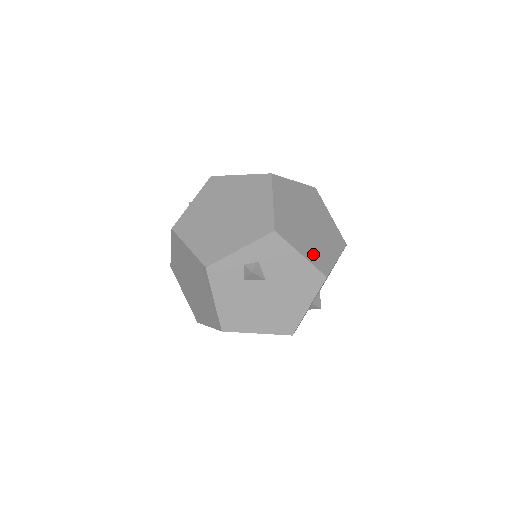
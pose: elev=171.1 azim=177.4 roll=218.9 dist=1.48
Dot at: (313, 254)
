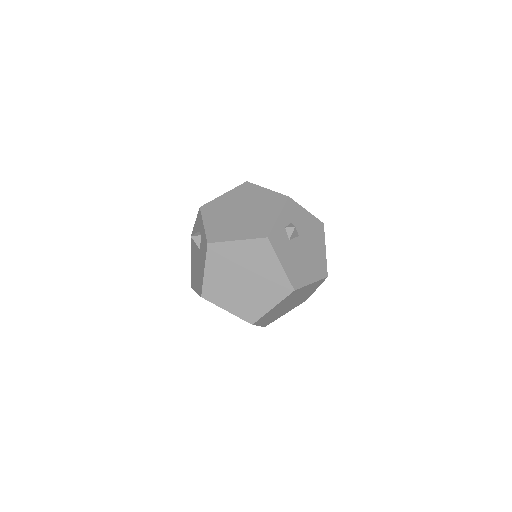
Dot at: occluded
